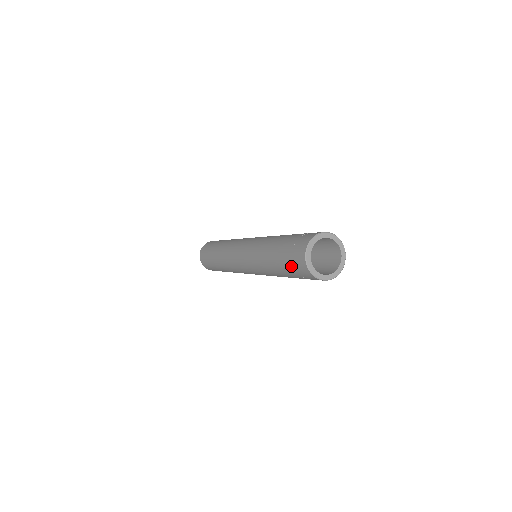
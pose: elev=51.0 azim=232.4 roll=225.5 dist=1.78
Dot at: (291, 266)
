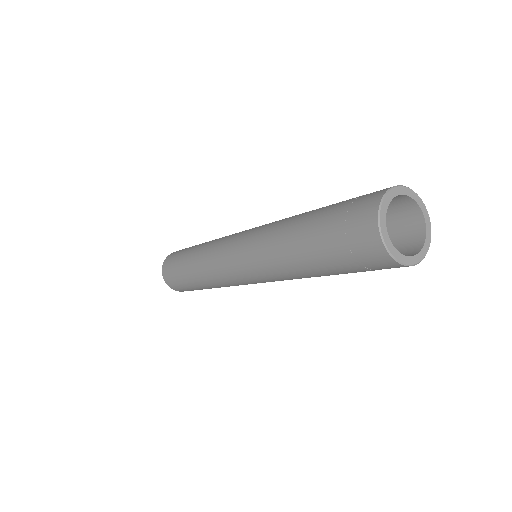
Dot at: (339, 227)
